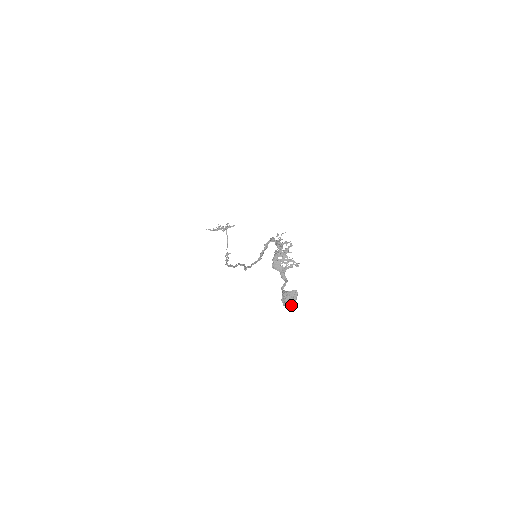
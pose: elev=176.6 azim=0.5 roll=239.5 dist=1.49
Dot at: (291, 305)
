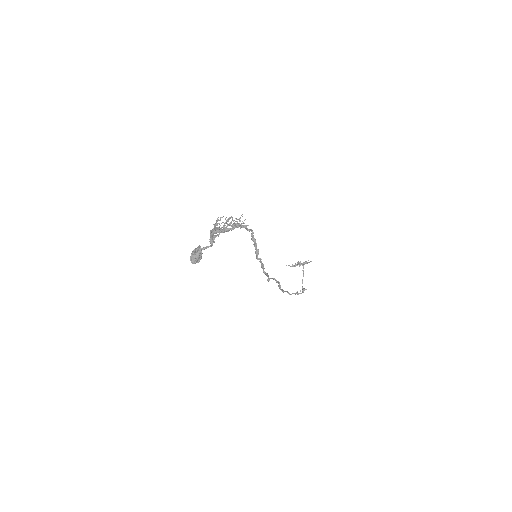
Dot at: (194, 259)
